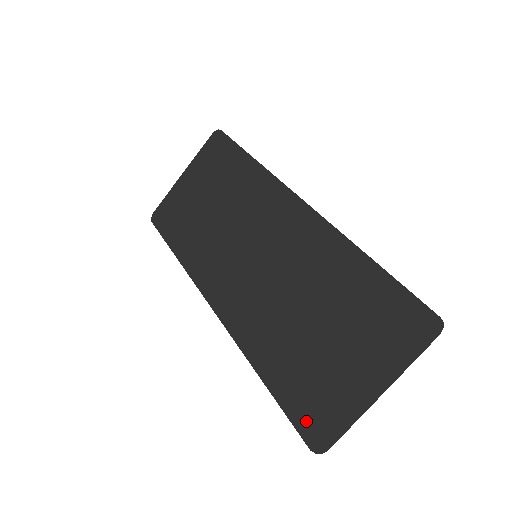
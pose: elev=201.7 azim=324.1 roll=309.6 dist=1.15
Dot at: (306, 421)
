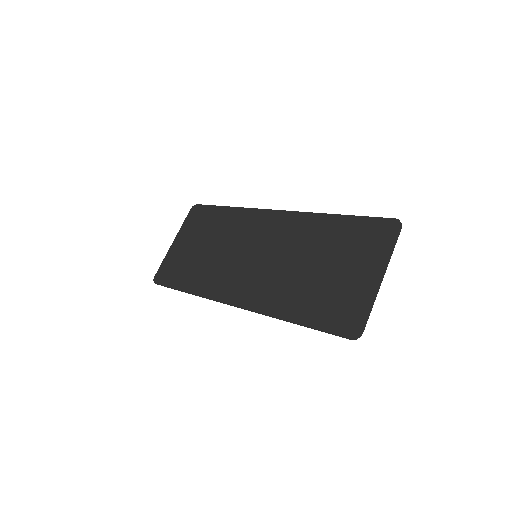
Dot at: (339, 324)
